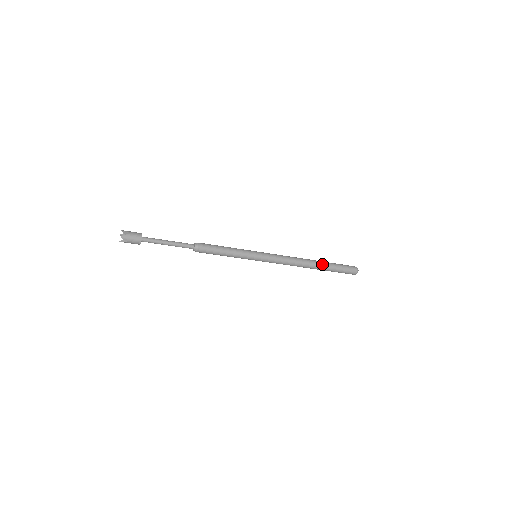
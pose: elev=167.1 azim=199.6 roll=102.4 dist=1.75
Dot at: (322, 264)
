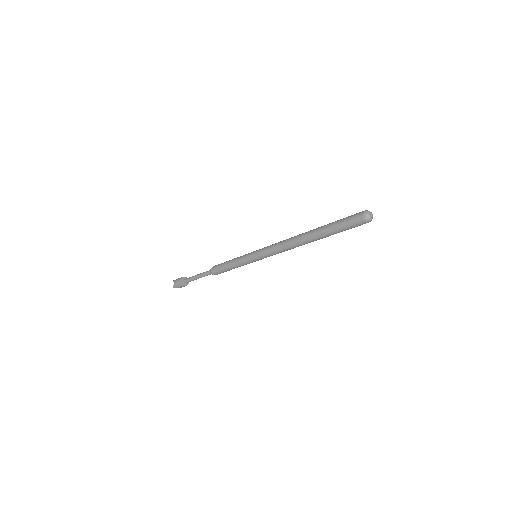
Dot at: (316, 234)
